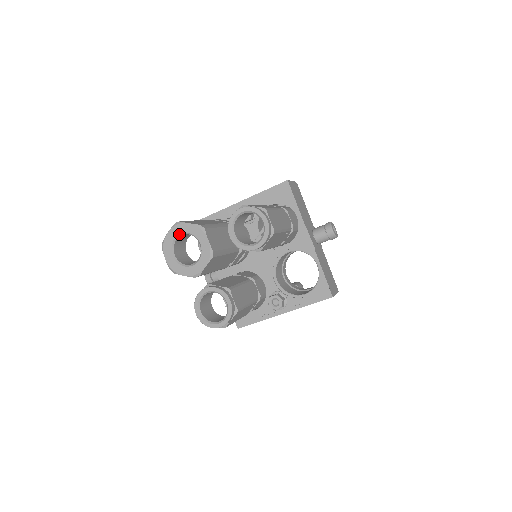
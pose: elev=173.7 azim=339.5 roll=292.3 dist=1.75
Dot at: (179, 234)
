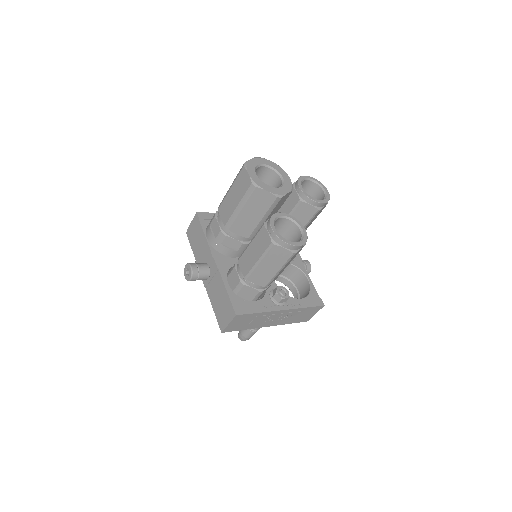
Dot at: (262, 164)
